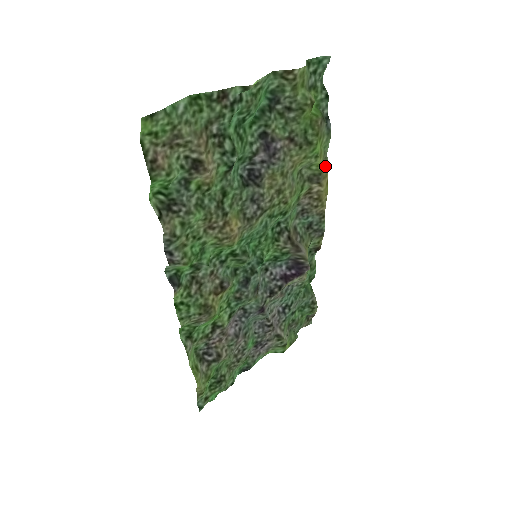
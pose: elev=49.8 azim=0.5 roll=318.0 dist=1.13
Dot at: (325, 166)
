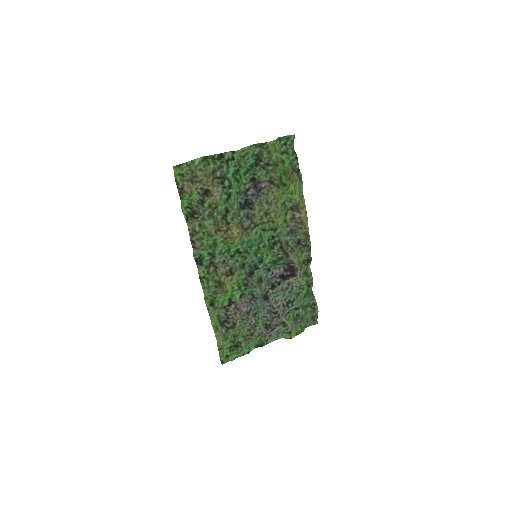
Dot at: (302, 201)
